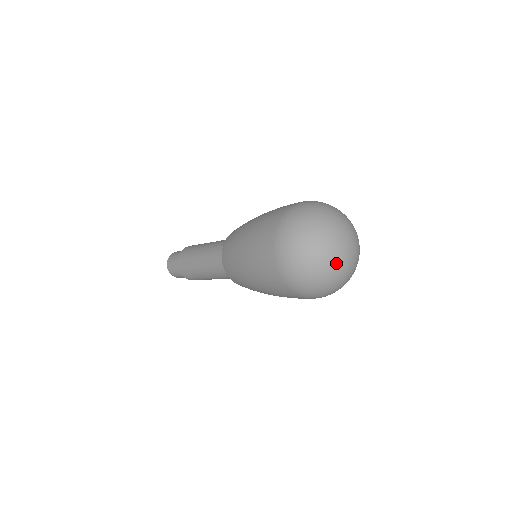
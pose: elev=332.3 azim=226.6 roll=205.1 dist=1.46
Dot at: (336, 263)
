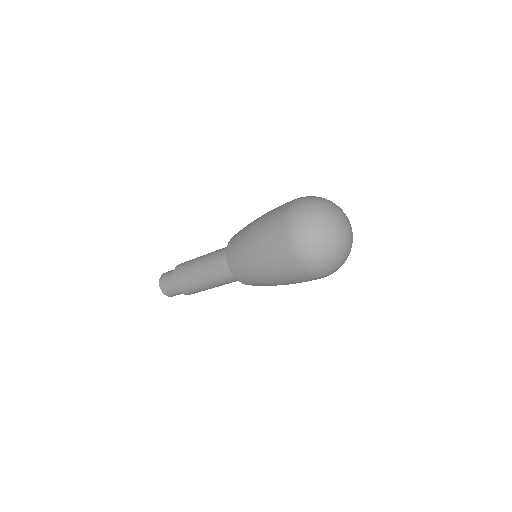
Dot at: (339, 239)
